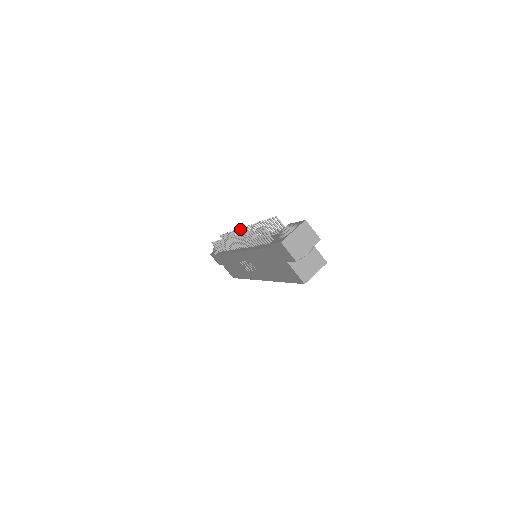
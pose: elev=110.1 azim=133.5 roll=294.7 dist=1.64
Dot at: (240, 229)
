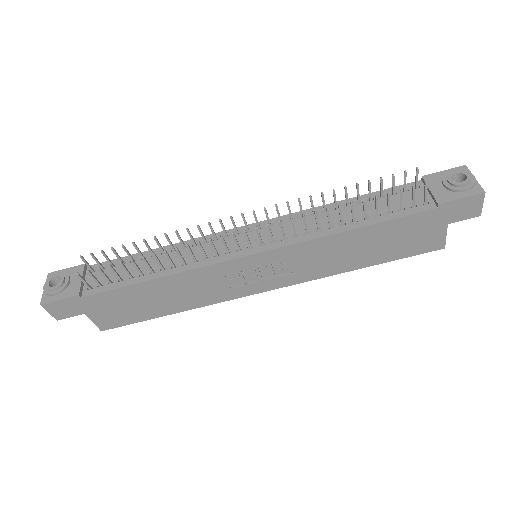
Dot at: (232, 217)
